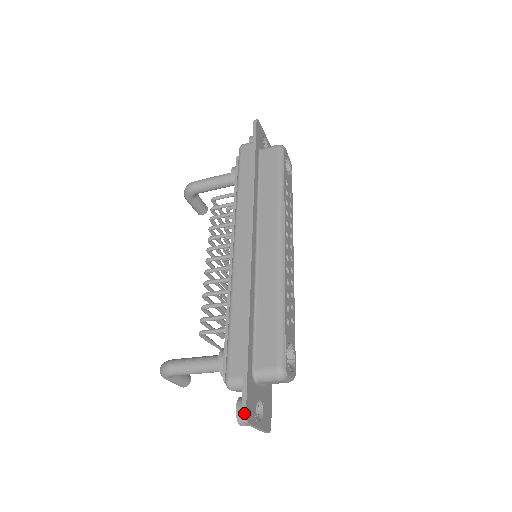
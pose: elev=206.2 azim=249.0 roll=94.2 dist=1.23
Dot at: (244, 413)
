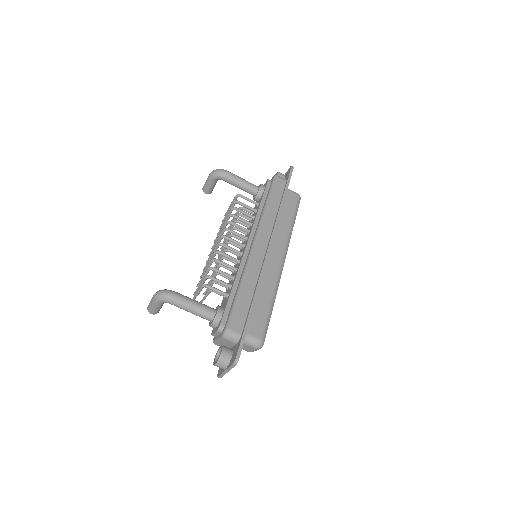
Dot at: (238, 358)
